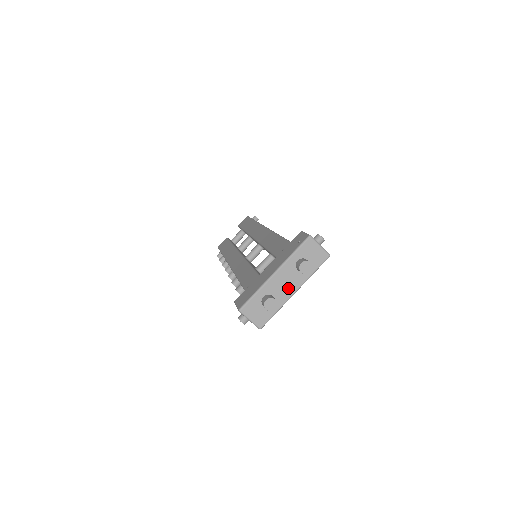
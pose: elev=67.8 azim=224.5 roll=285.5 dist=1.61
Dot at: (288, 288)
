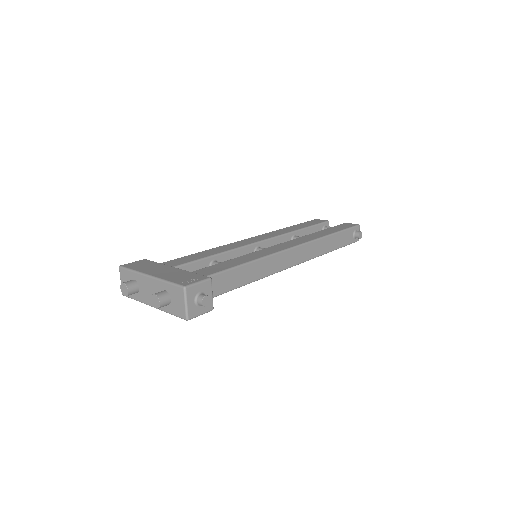
Dot at: (150, 297)
